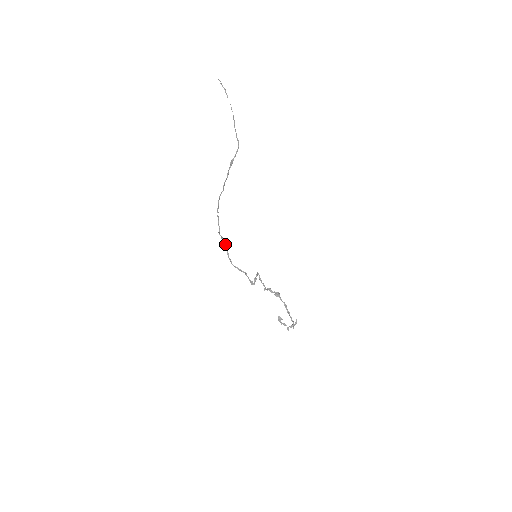
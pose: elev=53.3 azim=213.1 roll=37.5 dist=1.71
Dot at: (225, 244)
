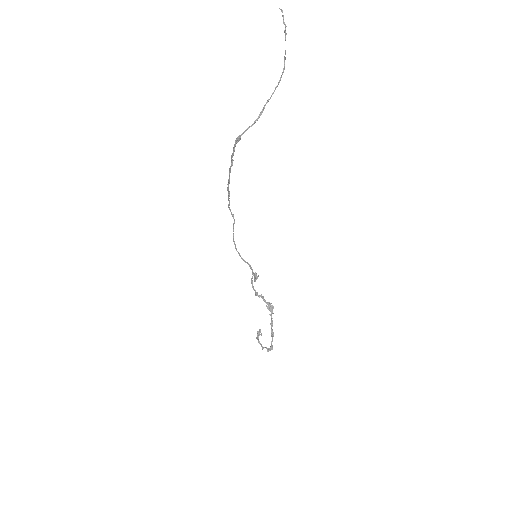
Dot at: (234, 223)
